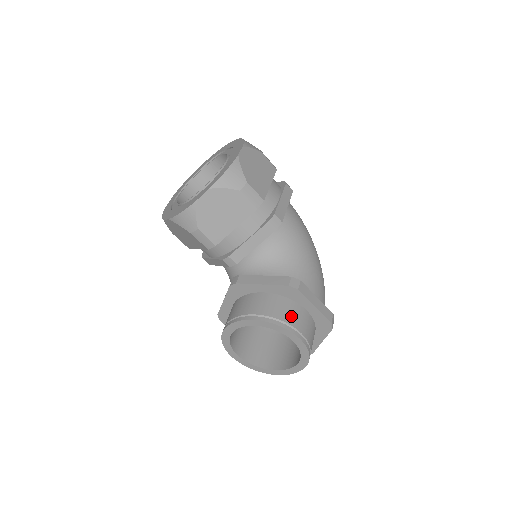
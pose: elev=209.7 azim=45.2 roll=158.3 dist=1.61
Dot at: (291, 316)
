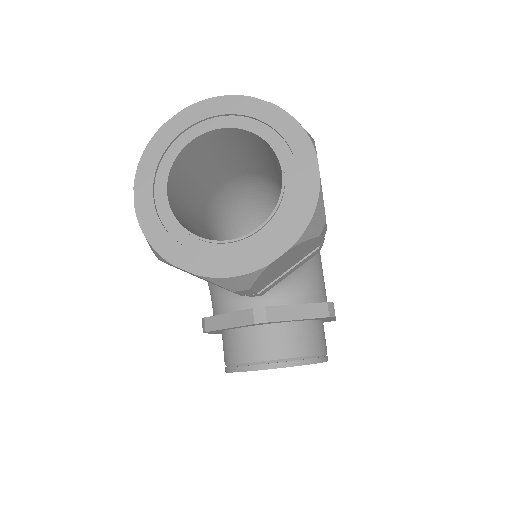
Dot at: (322, 342)
